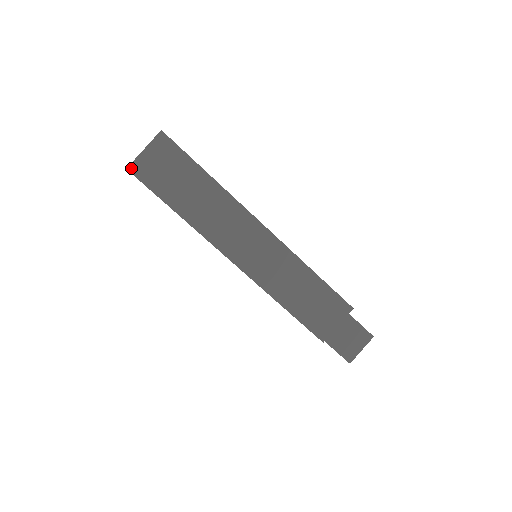
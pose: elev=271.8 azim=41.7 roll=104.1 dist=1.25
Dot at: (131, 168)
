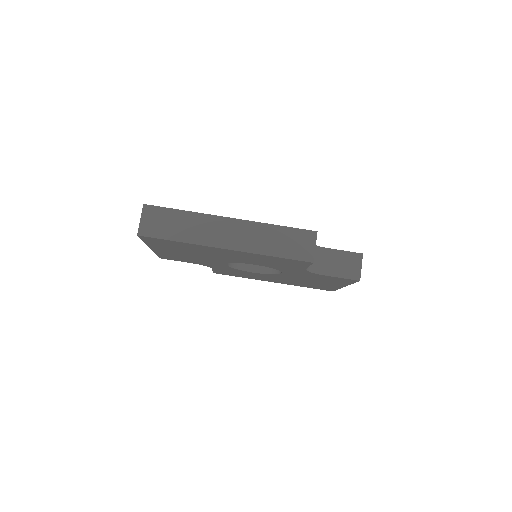
Dot at: (139, 233)
